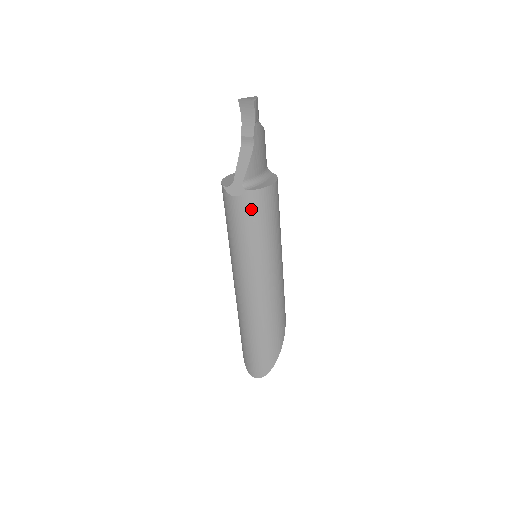
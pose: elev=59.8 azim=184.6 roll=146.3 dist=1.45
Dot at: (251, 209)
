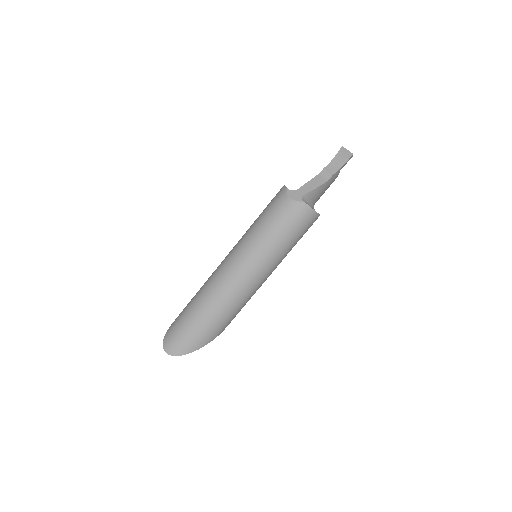
Dot at: (294, 216)
